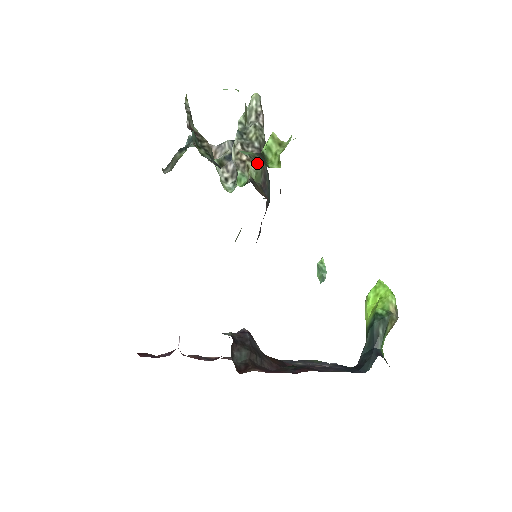
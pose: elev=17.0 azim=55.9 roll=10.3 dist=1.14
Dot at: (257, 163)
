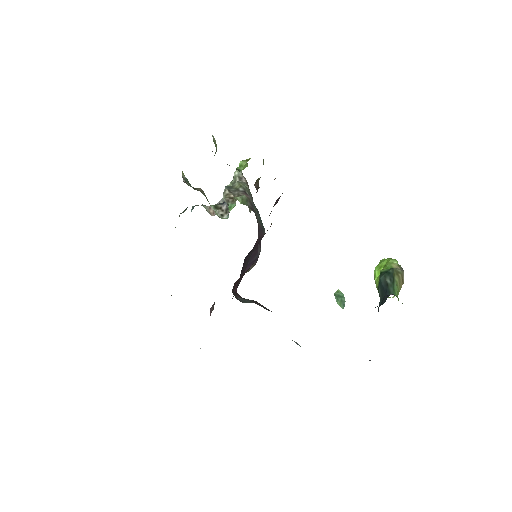
Dot at: (229, 165)
